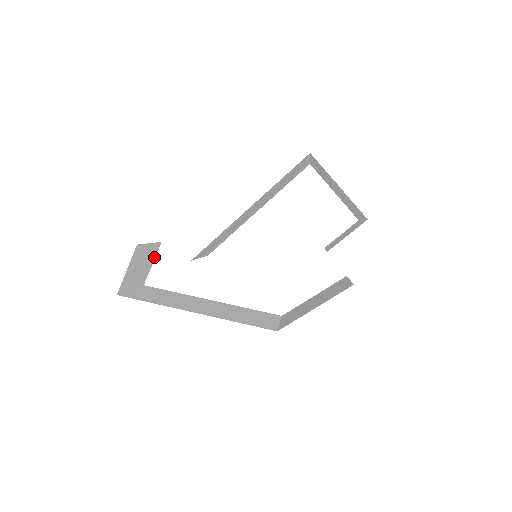
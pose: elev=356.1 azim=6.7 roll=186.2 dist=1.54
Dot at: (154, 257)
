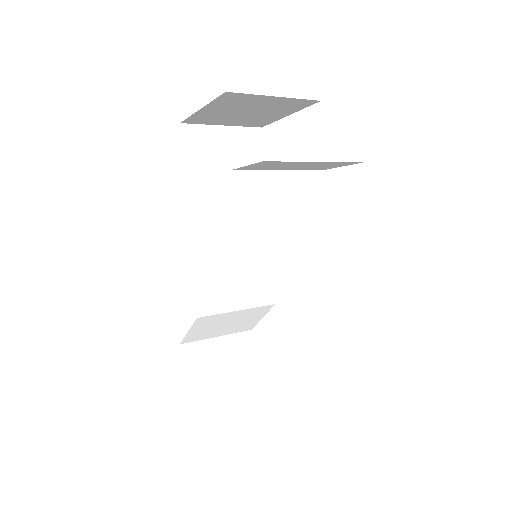
Dot at: (255, 350)
